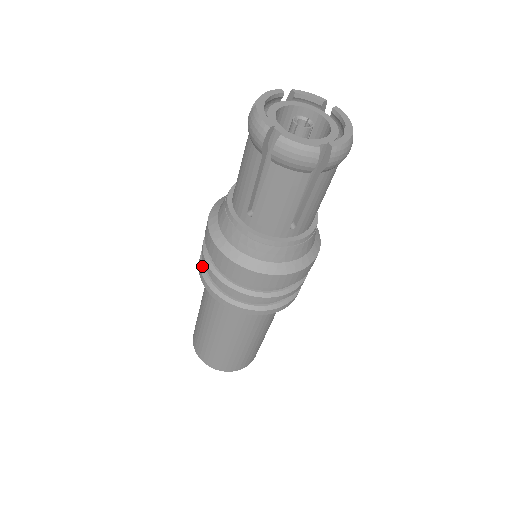
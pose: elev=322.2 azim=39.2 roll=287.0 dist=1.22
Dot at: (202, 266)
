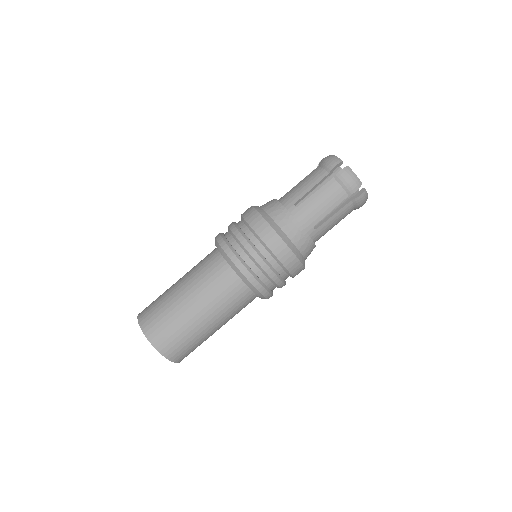
Dot at: (244, 263)
